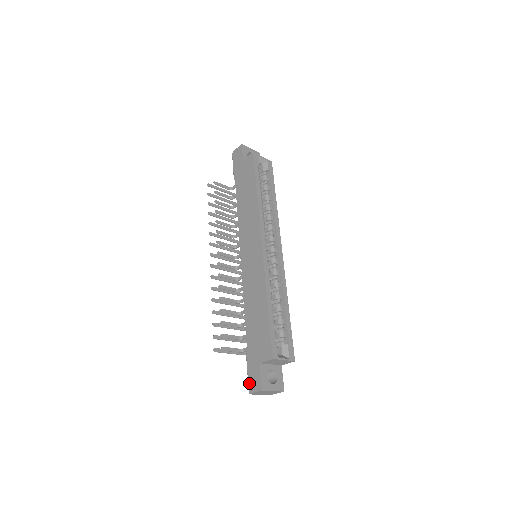
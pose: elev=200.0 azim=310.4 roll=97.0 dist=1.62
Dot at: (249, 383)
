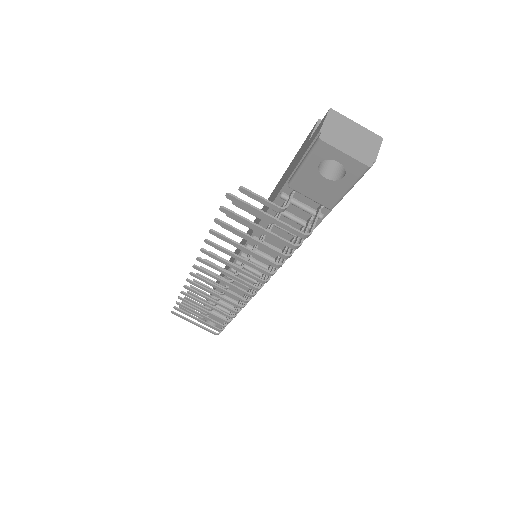
Dot at: (310, 147)
